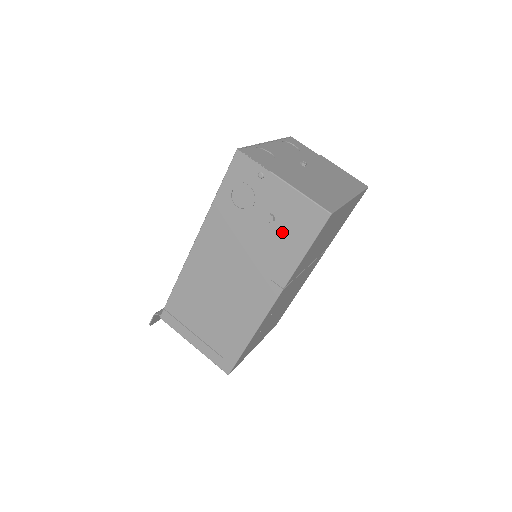
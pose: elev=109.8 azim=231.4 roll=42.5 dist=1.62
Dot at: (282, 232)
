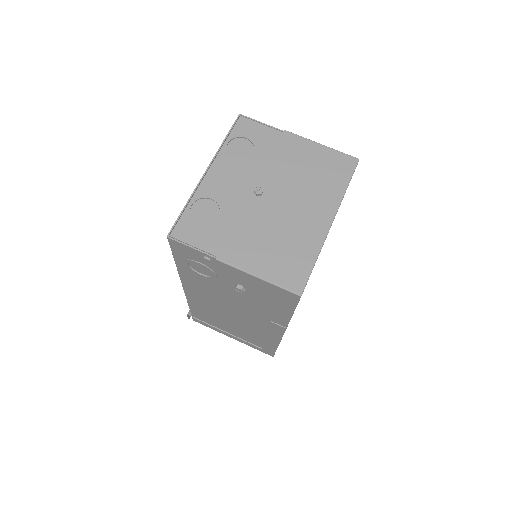
Dot at: (259, 297)
